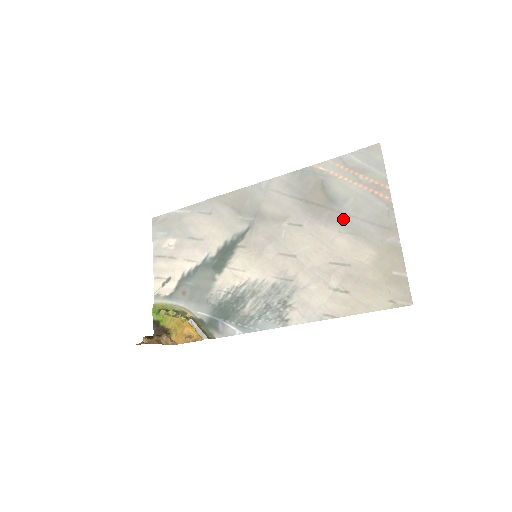
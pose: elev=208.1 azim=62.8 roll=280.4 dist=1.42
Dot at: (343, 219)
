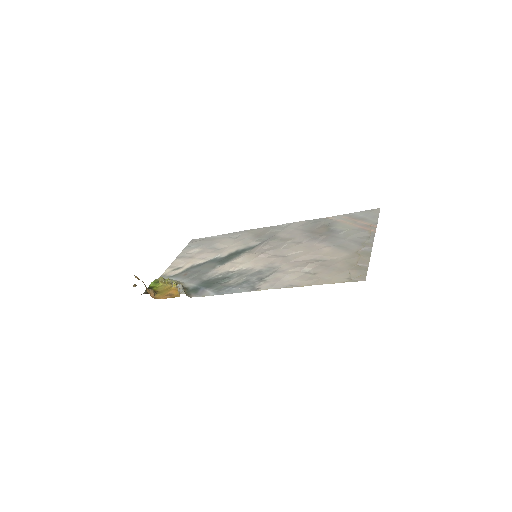
Dot at: (334, 239)
